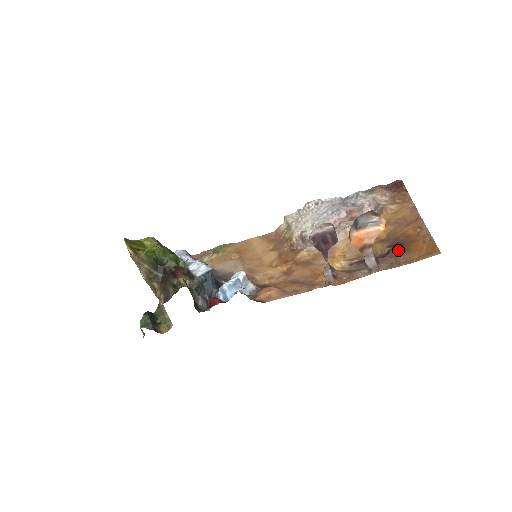
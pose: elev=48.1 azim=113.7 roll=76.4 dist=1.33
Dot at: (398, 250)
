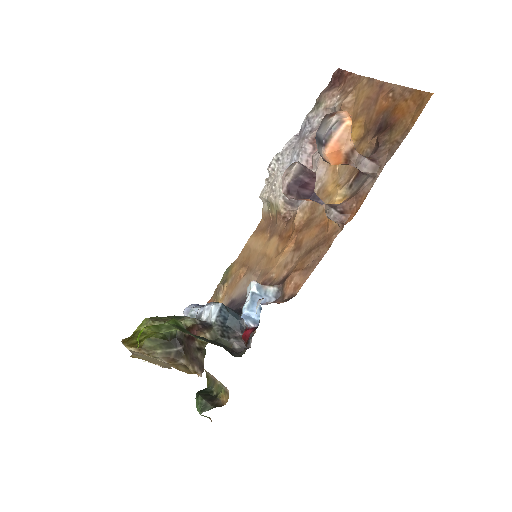
Dot at: (385, 131)
